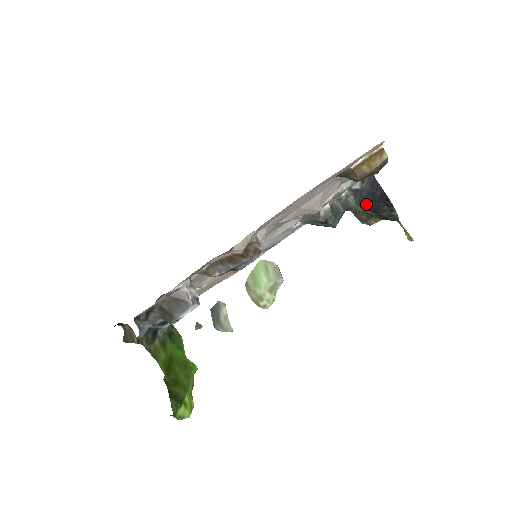
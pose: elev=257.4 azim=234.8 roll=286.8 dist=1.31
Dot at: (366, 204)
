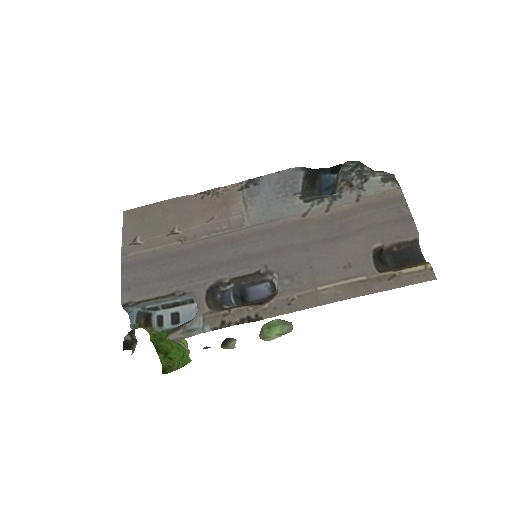
Dot at: occluded
